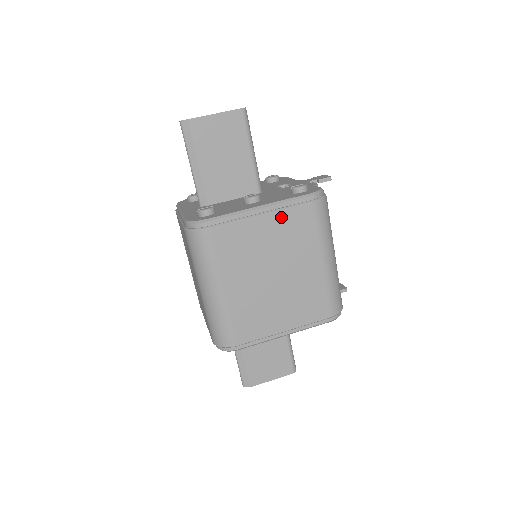
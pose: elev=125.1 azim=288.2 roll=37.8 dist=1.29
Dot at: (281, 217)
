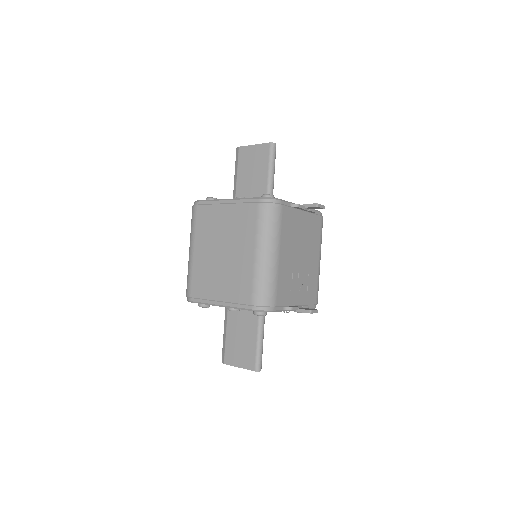
Dot at: (236, 209)
